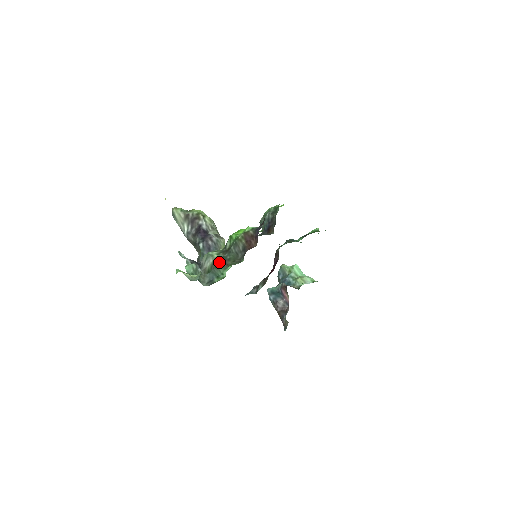
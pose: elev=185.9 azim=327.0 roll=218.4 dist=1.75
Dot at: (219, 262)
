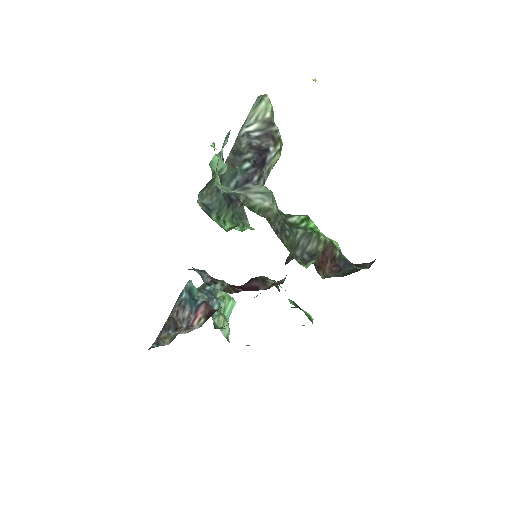
Dot at: (275, 221)
